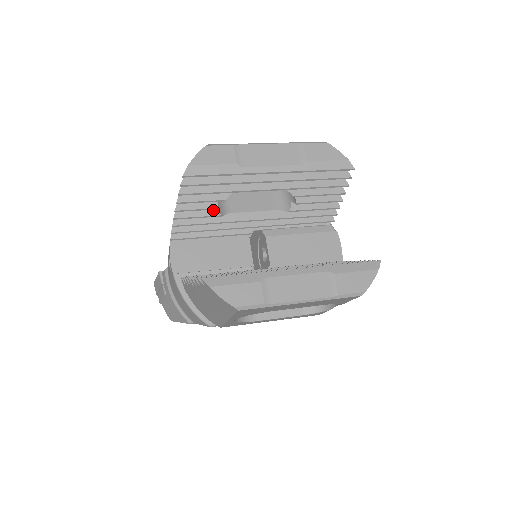
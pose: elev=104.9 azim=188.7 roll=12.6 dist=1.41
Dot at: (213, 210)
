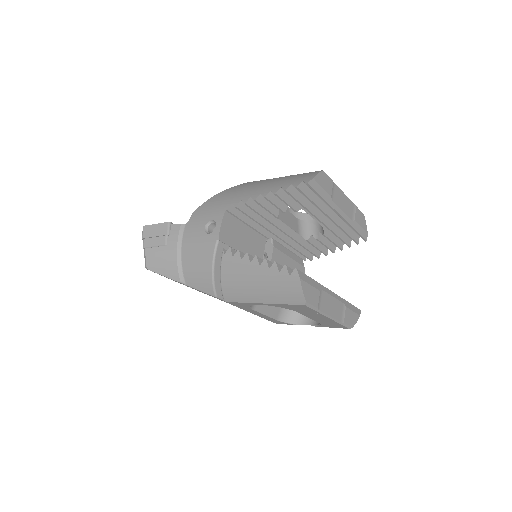
Dot at: (276, 210)
